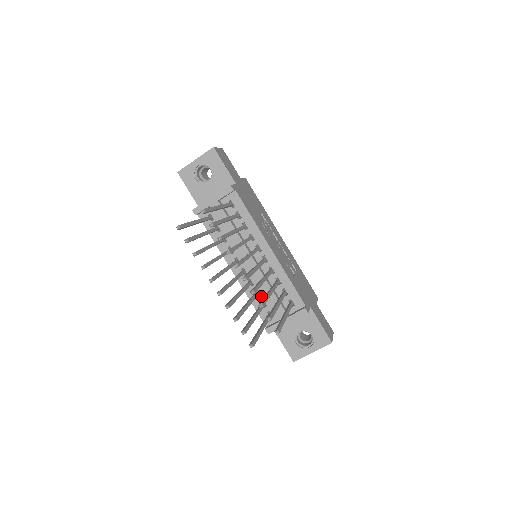
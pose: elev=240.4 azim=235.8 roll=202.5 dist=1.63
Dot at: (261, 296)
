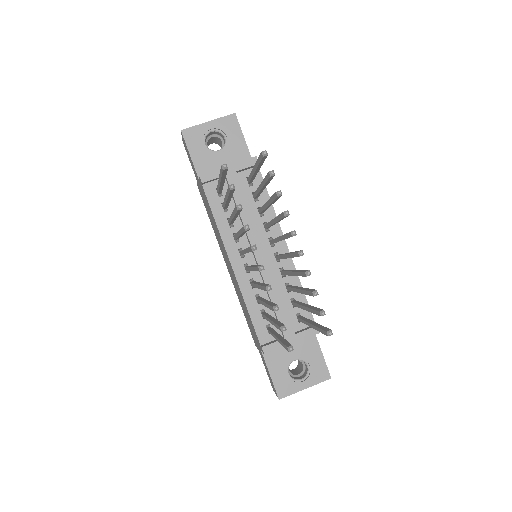
Dot at: occluded
